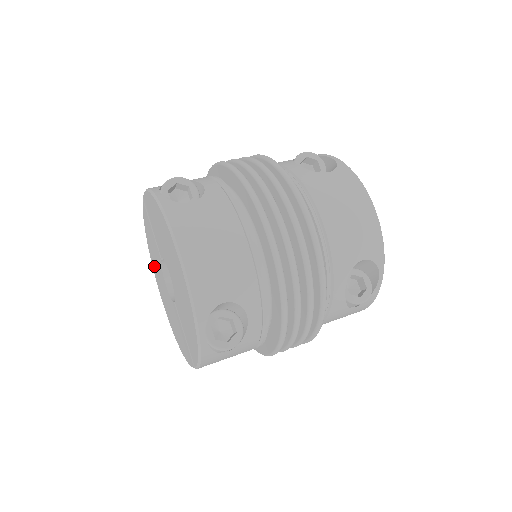
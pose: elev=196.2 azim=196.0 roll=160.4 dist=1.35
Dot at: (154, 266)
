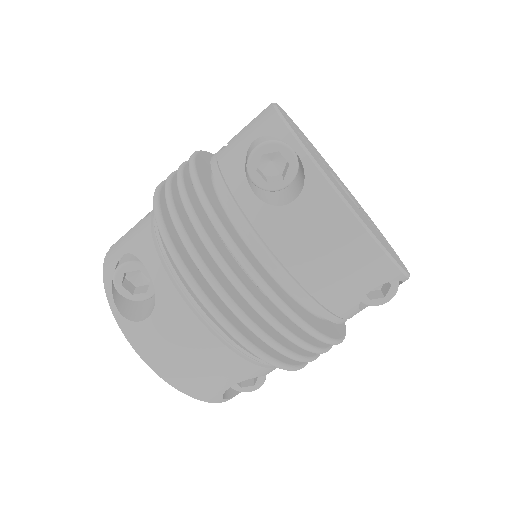
Dot at: occluded
